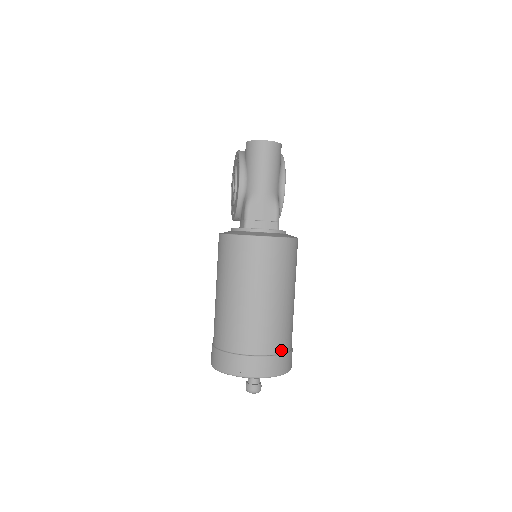
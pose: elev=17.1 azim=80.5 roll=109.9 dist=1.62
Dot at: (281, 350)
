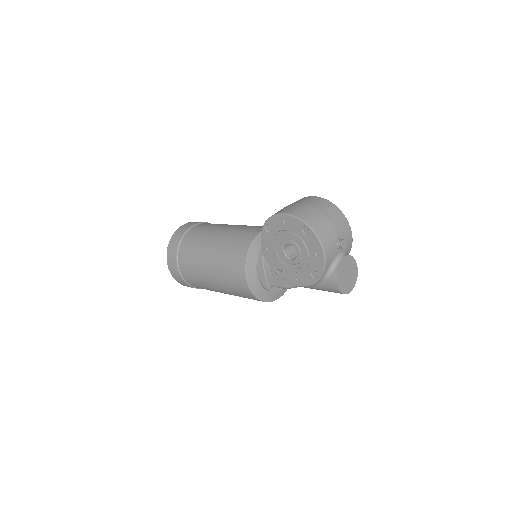
Dot at: occluded
